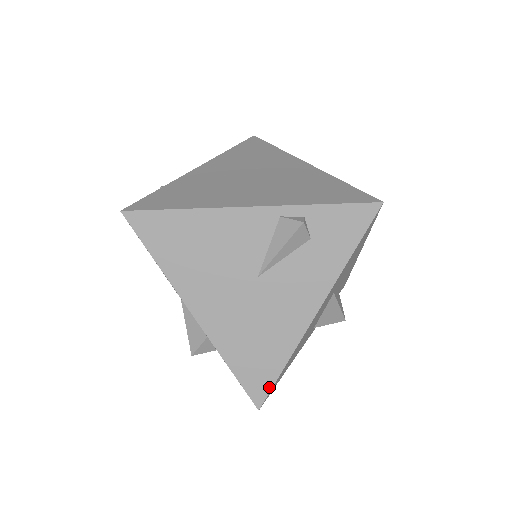
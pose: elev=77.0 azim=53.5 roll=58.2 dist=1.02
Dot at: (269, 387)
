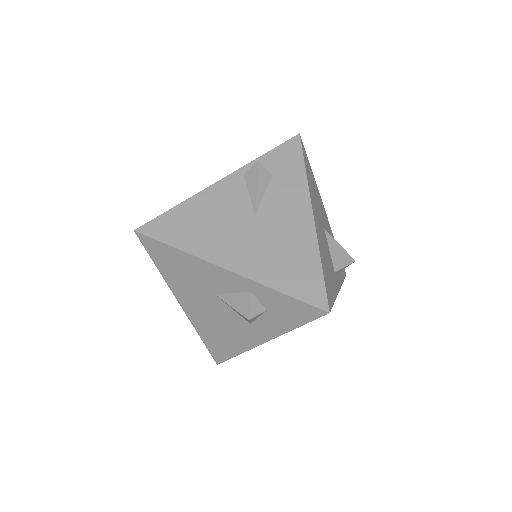
Dot at: (322, 288)
